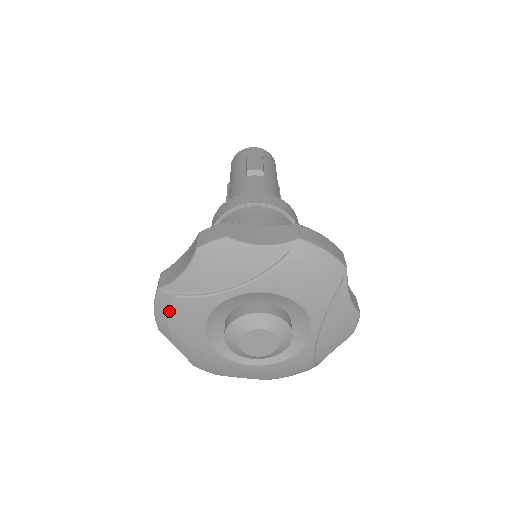
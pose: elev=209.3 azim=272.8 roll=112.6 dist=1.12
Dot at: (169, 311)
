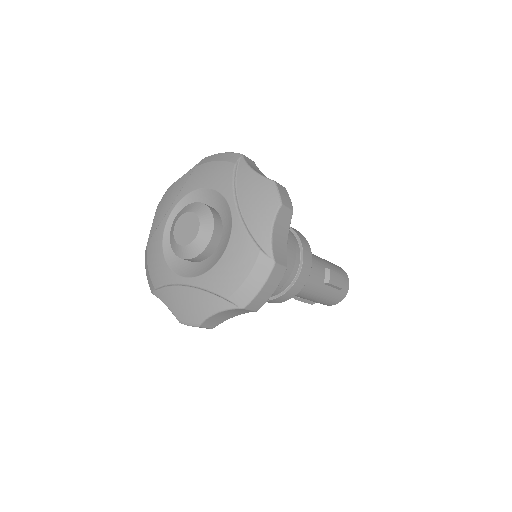
Dot at: (147, 259)
